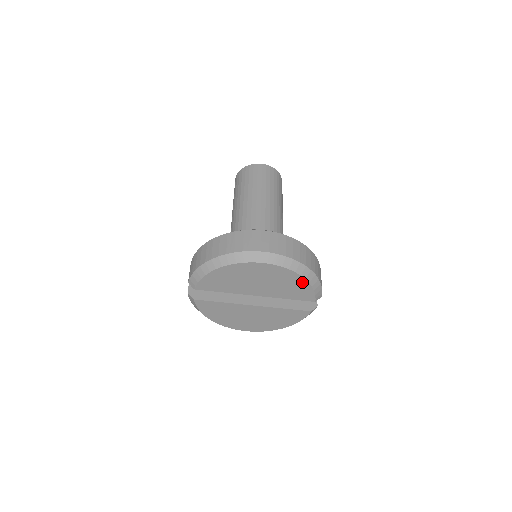
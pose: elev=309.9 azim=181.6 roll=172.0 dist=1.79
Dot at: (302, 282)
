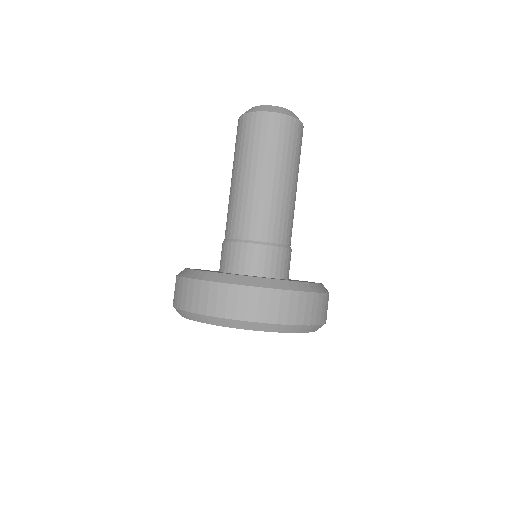
Dot at: occluded
